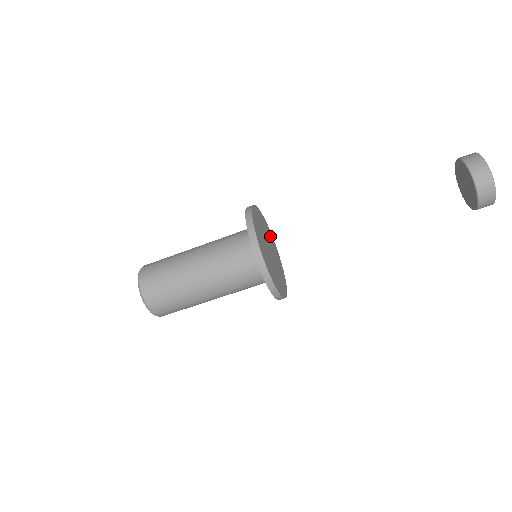
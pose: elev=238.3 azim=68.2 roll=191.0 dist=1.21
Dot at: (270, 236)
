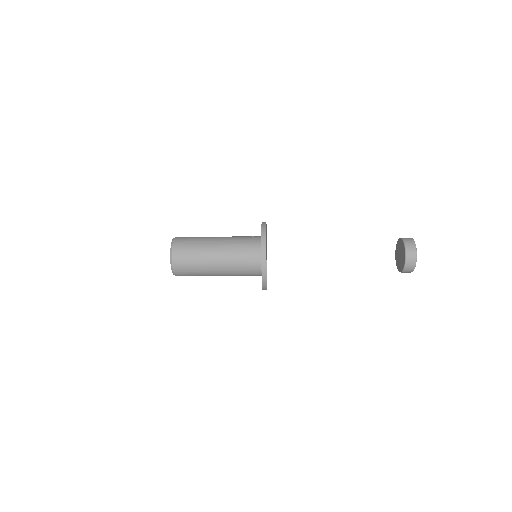
Dot at: (266, 232)
